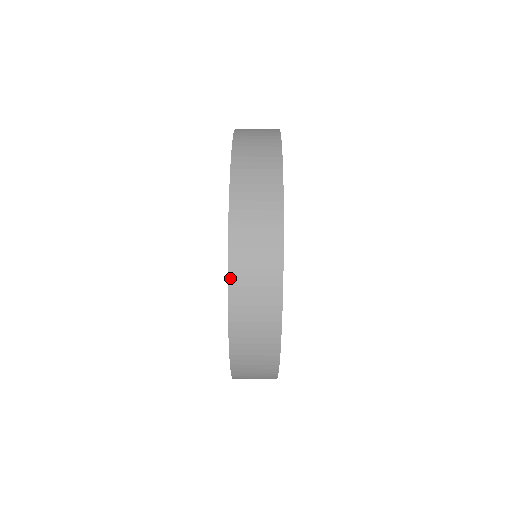
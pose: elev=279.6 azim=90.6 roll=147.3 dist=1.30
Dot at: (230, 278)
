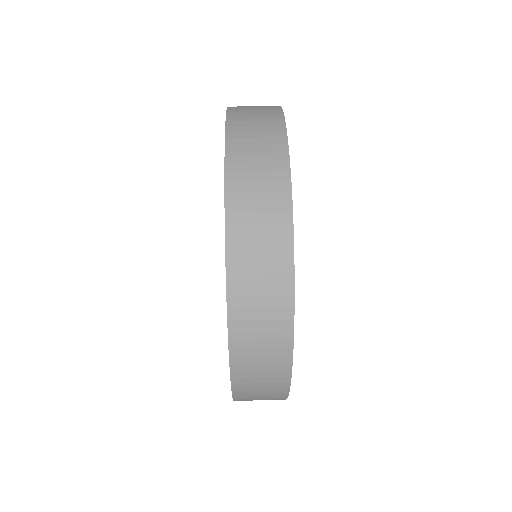
Dot at: (228, 252)
